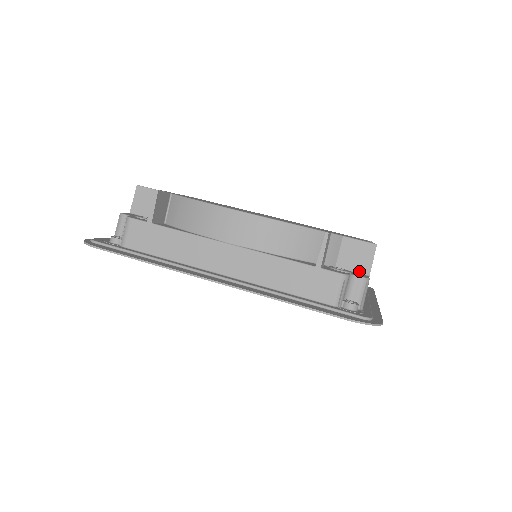
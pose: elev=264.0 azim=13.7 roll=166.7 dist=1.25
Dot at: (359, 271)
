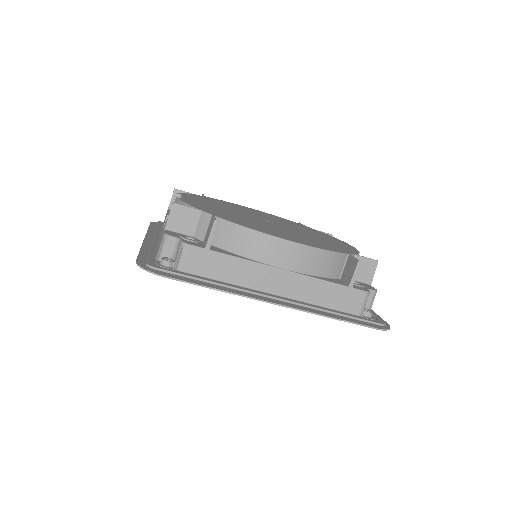
Dot at: (364, 281)
